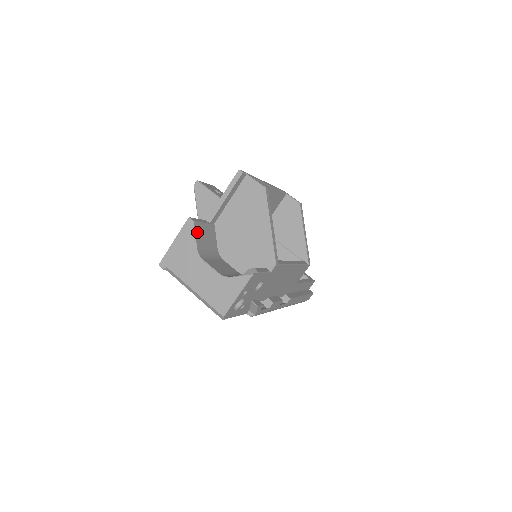
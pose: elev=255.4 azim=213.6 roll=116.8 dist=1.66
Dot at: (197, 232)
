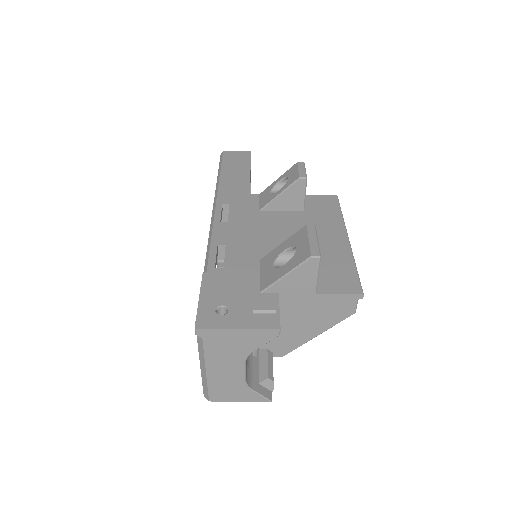
Dot at: occluded
